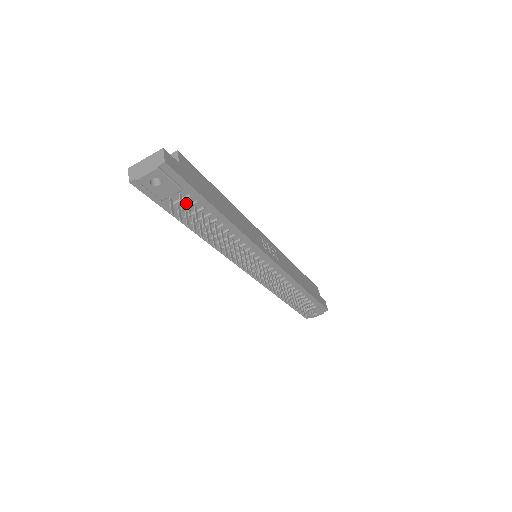
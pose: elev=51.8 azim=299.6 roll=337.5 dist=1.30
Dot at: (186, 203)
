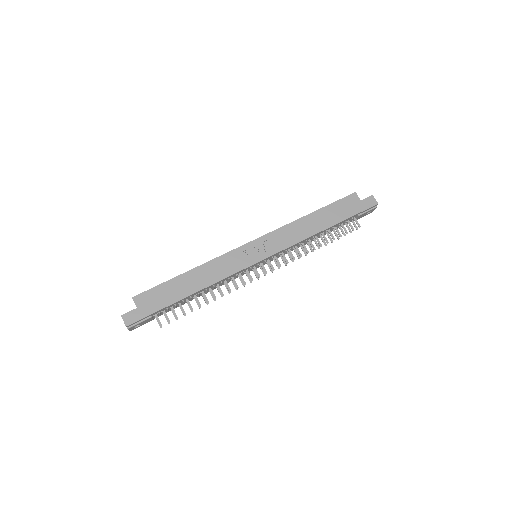
Dot at: (165, 310)
